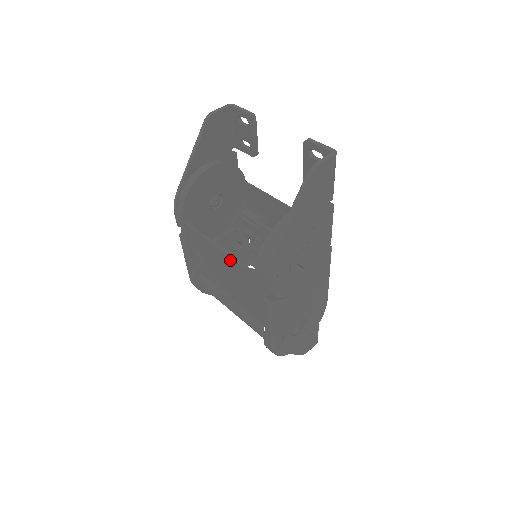
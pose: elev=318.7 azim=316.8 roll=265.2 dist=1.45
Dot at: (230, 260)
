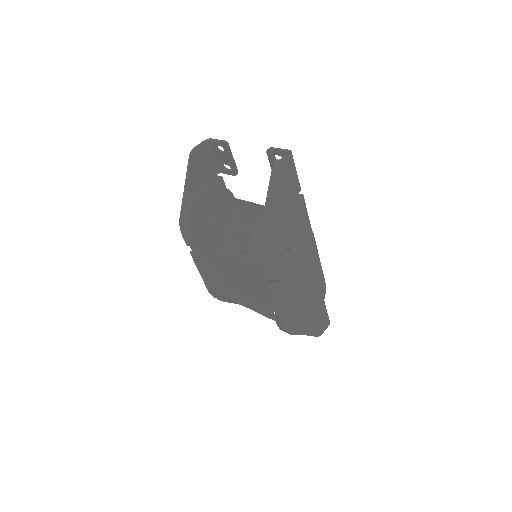
Dot at: (232, 259)
